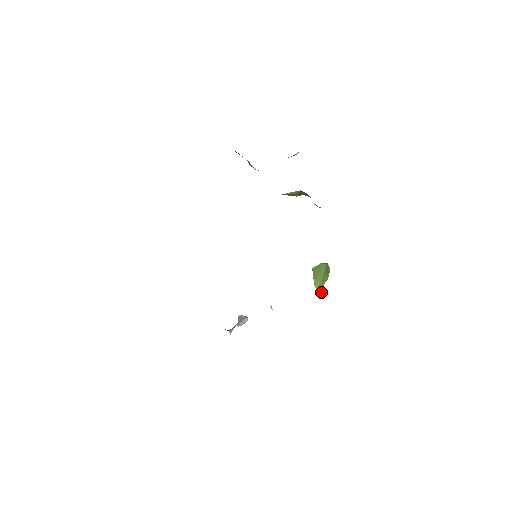
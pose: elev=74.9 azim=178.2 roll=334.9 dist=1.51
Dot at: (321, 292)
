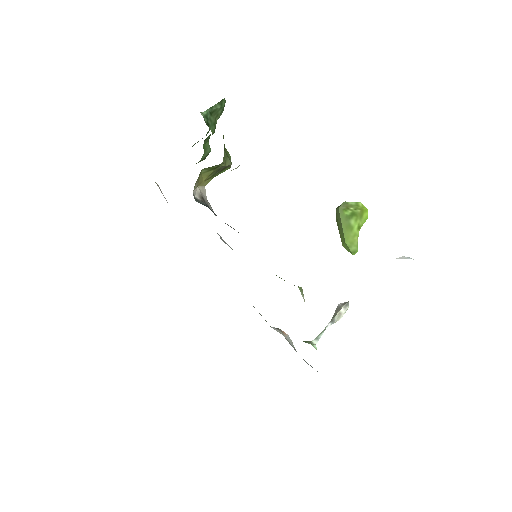
Dot at: (356, 249)
